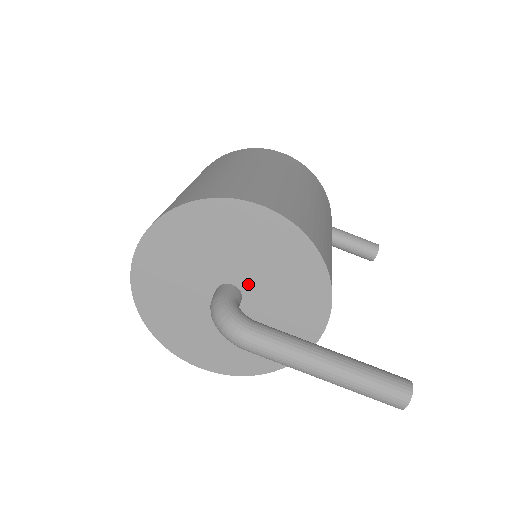
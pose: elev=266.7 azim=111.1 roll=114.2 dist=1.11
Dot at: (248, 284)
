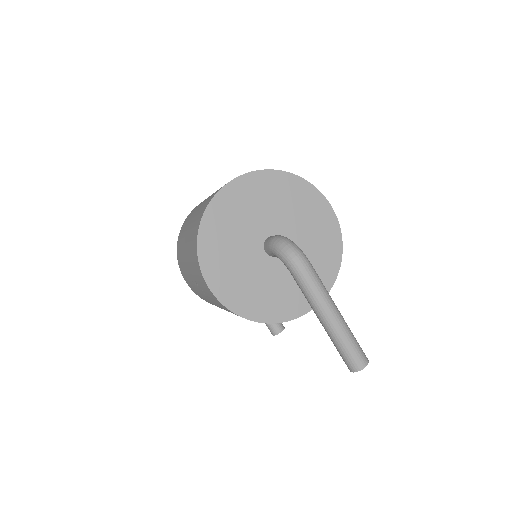
Dot at: occluded
